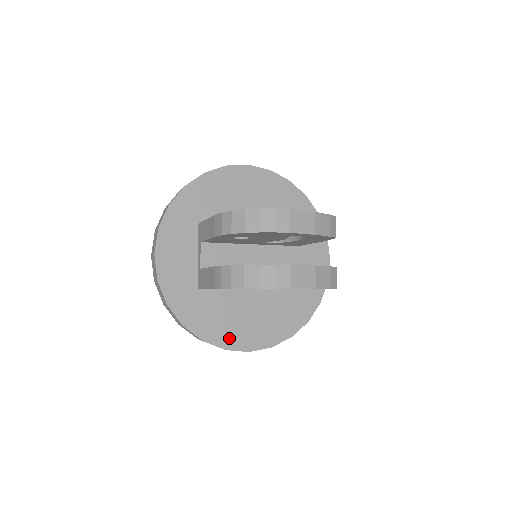
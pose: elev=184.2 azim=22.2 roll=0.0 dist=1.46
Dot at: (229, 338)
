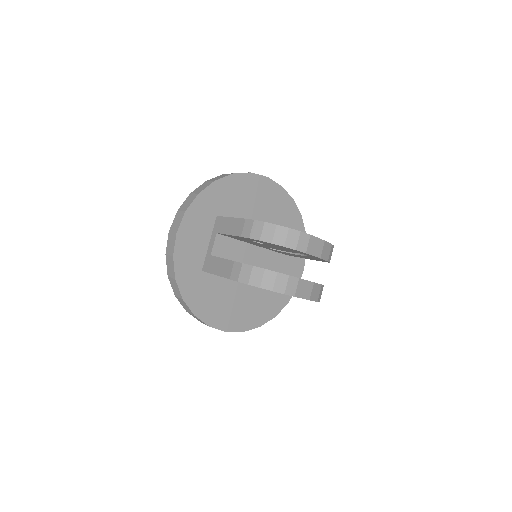
Dot at: (214, 317)
